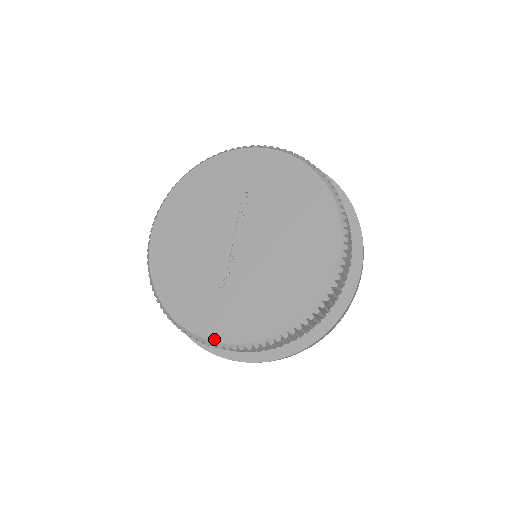
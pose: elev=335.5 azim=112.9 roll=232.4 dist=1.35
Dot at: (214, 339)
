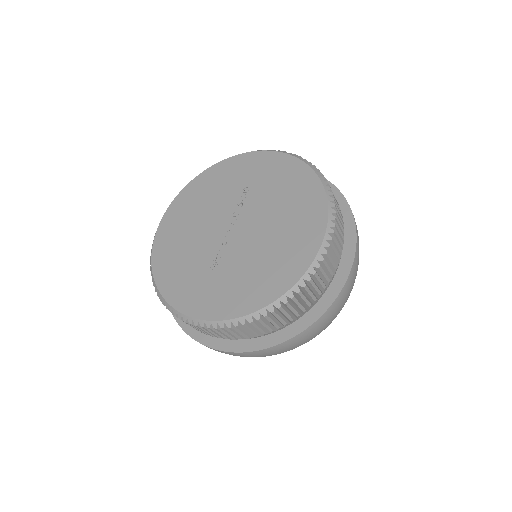
Dot at: (197, 316)
